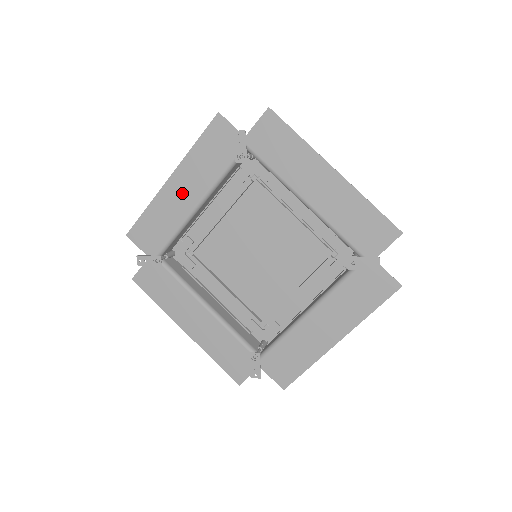
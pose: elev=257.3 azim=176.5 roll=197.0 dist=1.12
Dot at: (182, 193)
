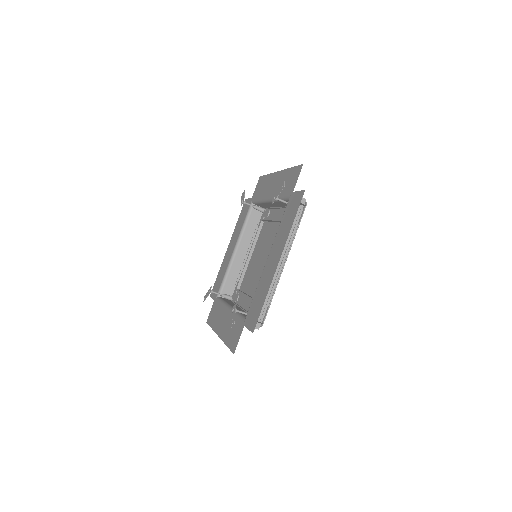
Dot at: (230, 250)
